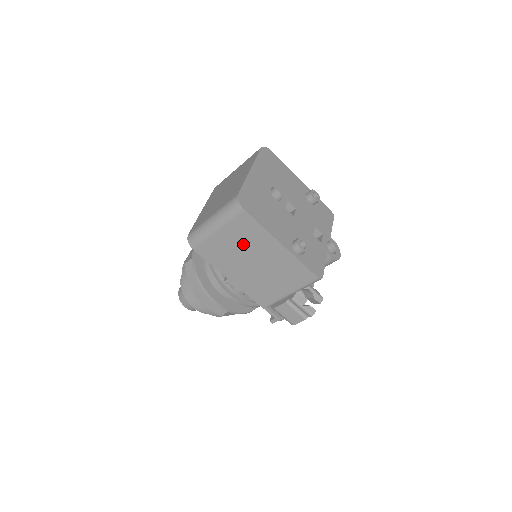
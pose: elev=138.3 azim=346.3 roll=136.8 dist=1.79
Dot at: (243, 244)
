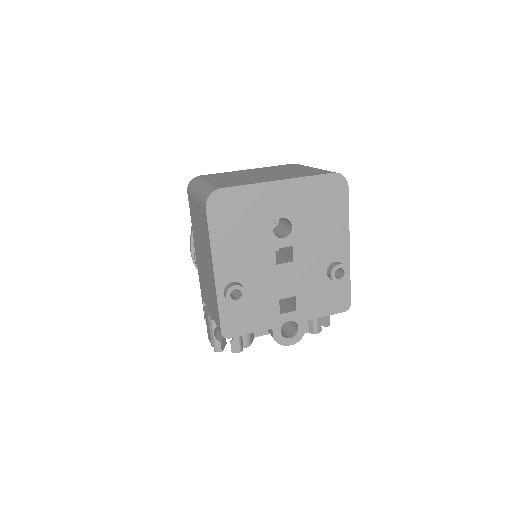
Dot at: (202, 233)
